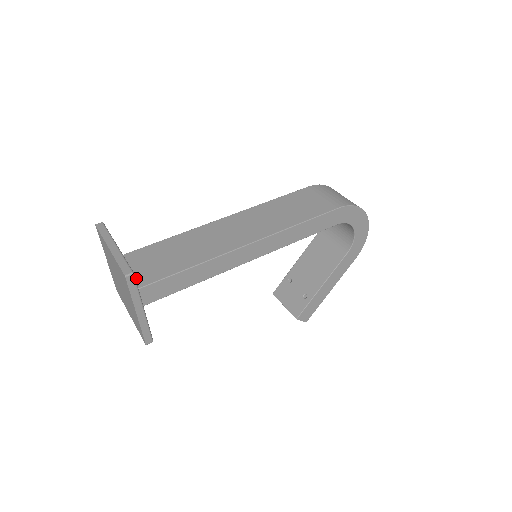
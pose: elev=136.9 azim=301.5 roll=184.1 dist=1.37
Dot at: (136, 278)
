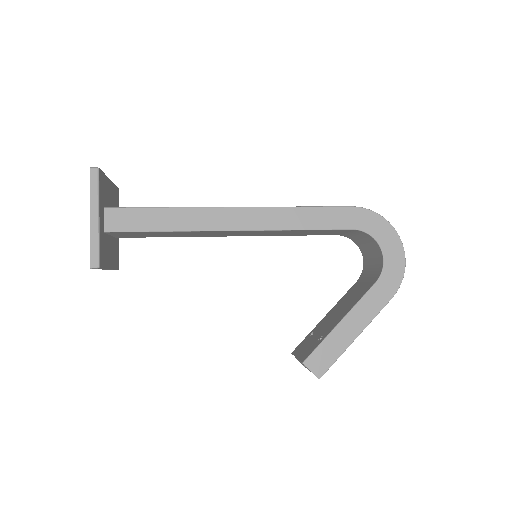
Dot at: occluded
